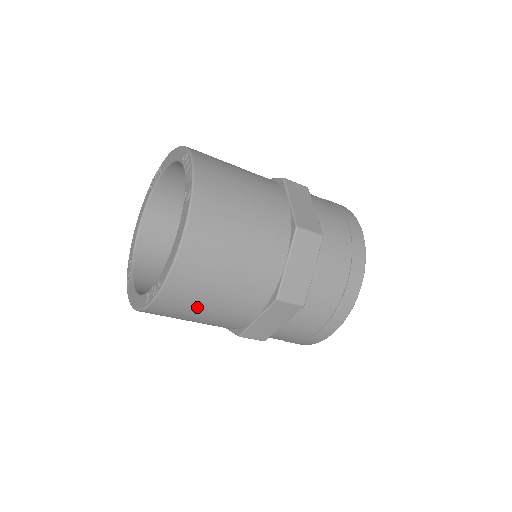
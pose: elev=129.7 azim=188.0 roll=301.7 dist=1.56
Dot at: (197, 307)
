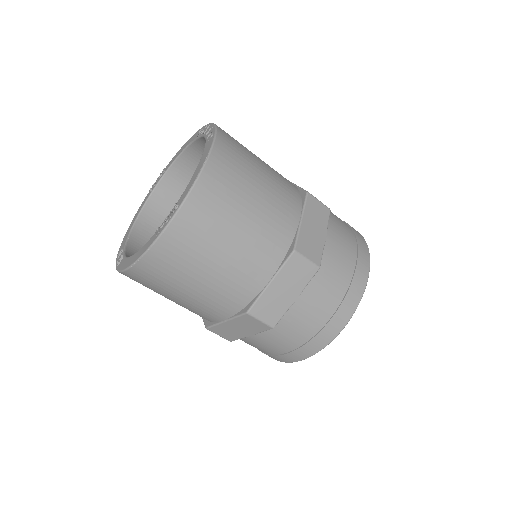
Dot at: (211, 248)
